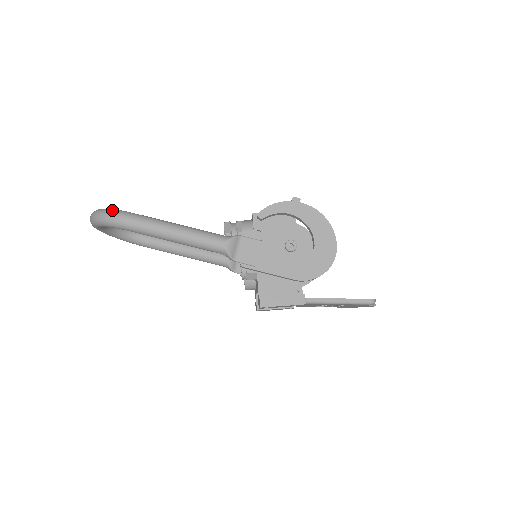
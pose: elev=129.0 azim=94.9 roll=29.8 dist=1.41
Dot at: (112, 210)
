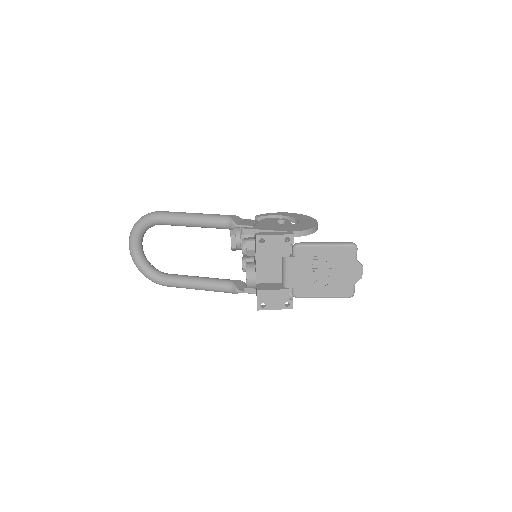
Dot at: occluded
